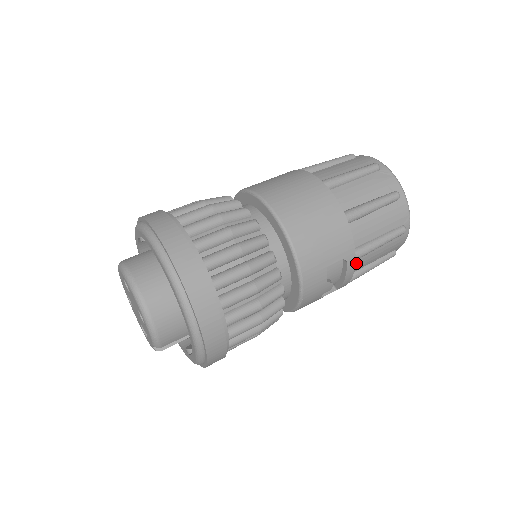
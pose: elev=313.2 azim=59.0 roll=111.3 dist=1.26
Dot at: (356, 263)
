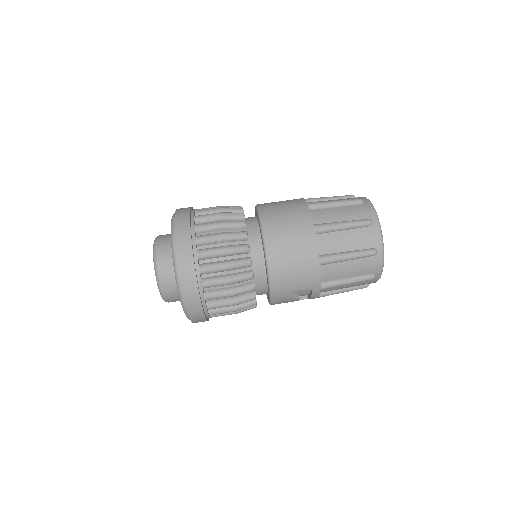
Dot at: (325, 289)
